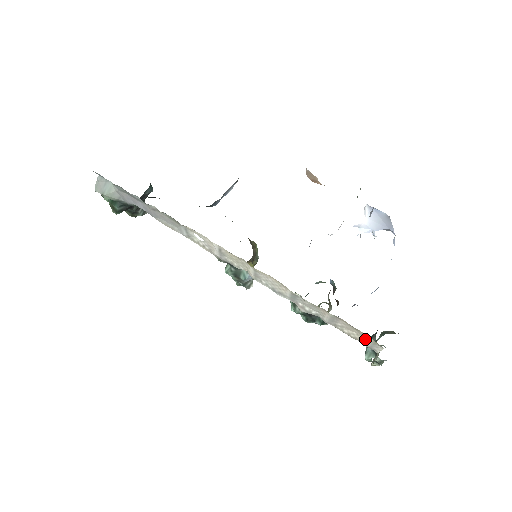
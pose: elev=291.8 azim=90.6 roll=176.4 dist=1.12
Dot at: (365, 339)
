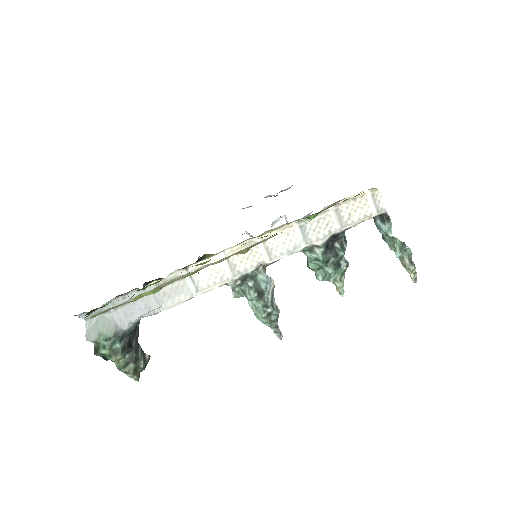
Dot at: (367, 202)
